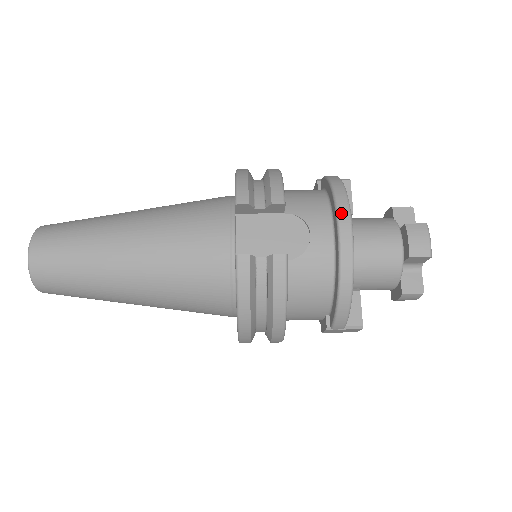
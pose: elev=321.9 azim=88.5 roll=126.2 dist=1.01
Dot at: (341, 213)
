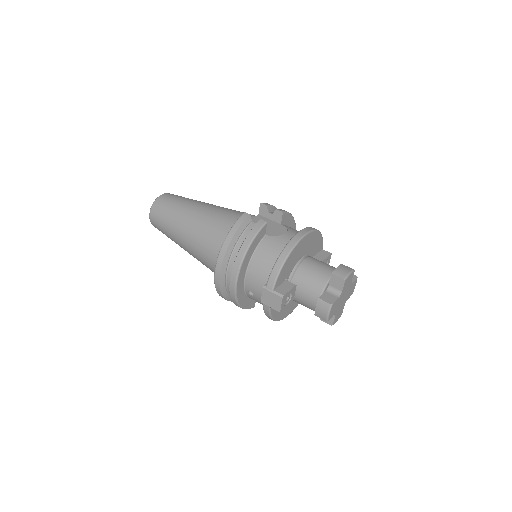
Dot at: (306, 228)
